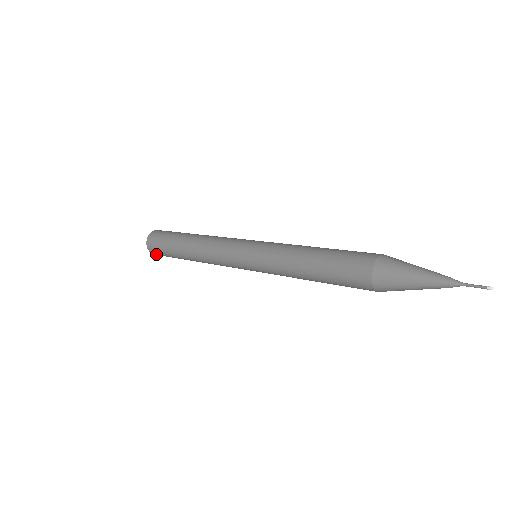
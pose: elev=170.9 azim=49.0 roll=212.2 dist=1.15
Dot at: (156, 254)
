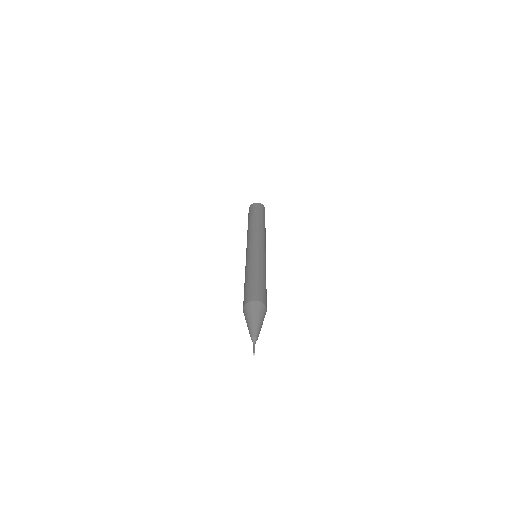
Dot at: occluded
